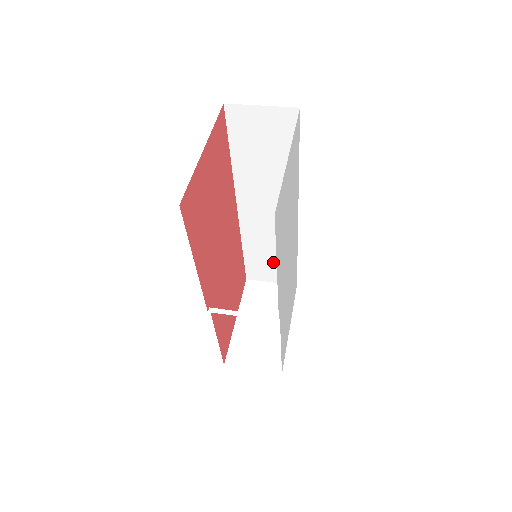
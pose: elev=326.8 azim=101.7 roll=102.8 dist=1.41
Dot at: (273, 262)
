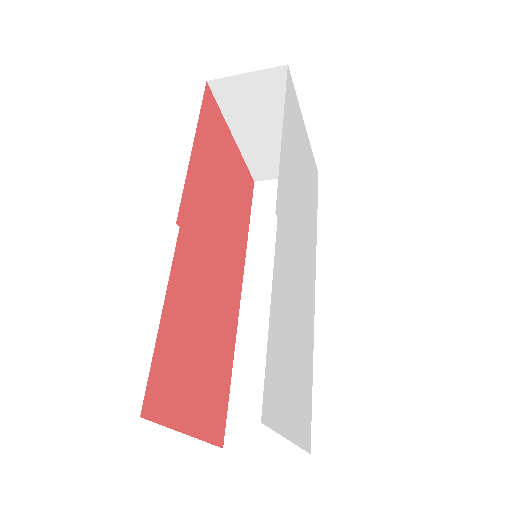
Dot at: occluded
